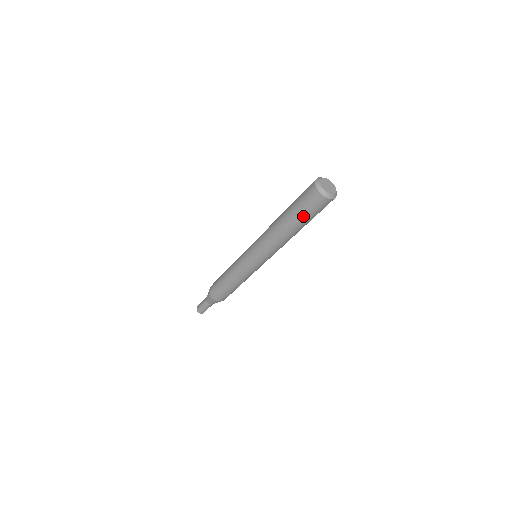
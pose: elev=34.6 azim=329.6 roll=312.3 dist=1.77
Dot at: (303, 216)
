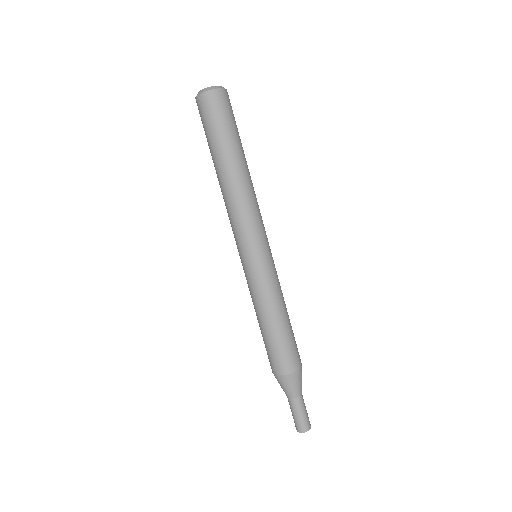
Dot at: (208, 140)
